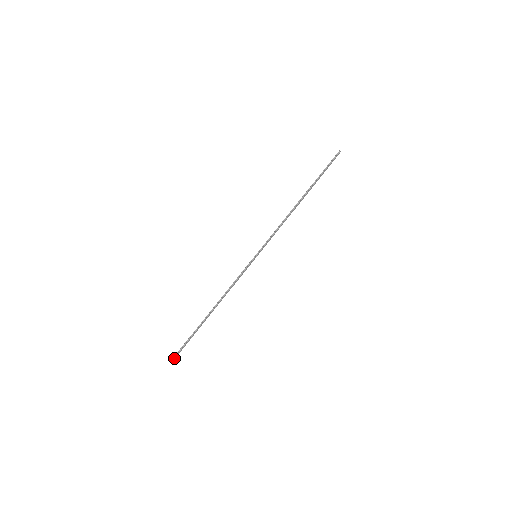
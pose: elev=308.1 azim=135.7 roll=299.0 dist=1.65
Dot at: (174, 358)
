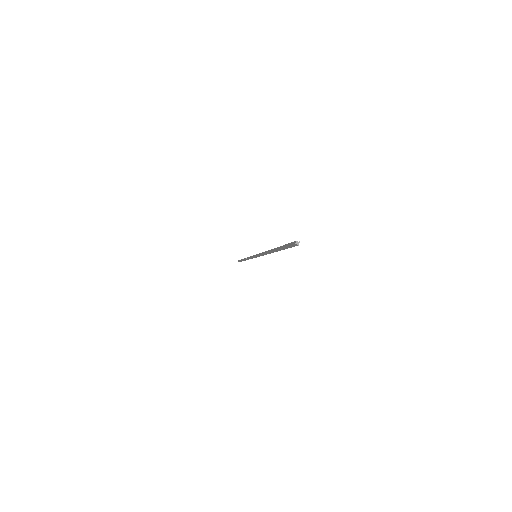
Dot at: occluded
